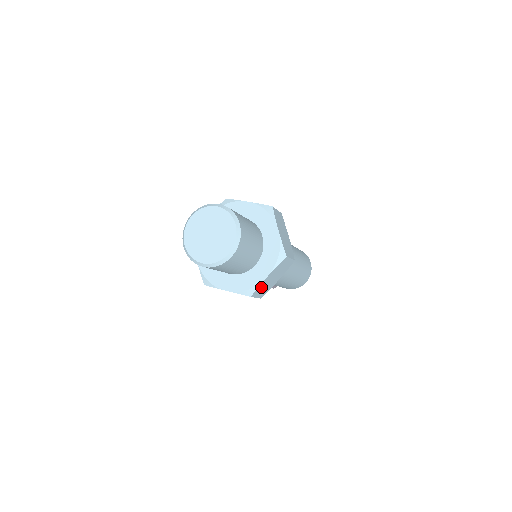
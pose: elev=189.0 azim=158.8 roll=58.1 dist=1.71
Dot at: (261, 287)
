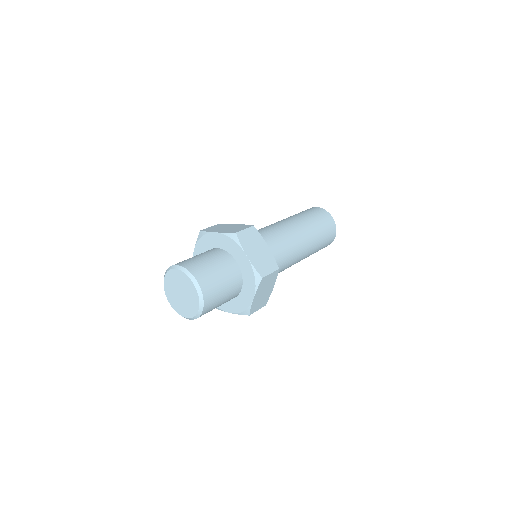
Dot at: occluded
